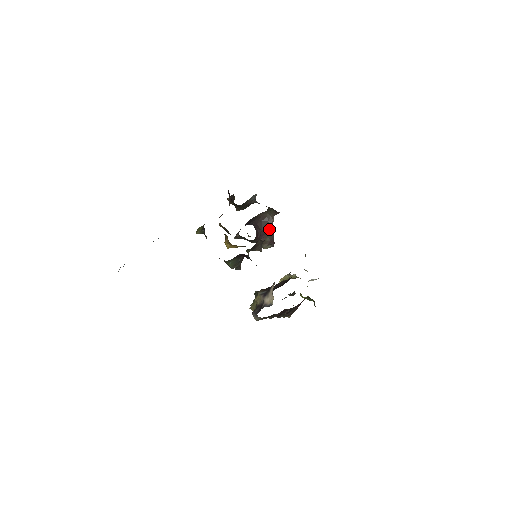
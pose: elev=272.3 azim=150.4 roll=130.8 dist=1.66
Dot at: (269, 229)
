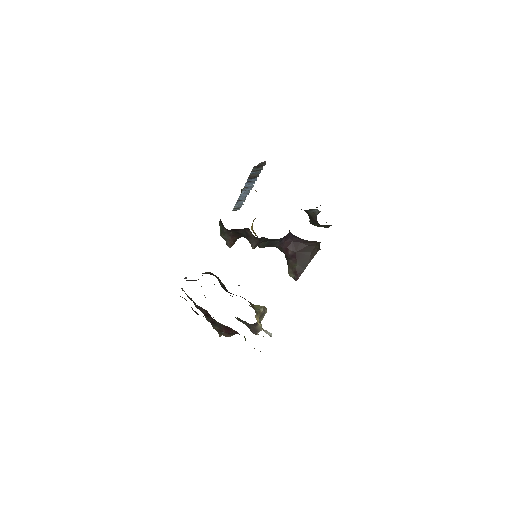
Dot at: (305, 259)
